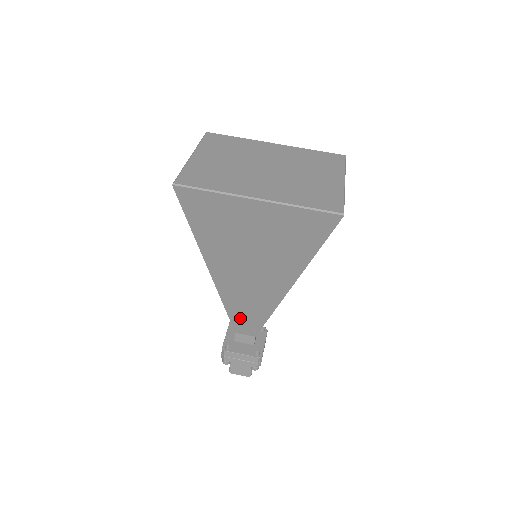
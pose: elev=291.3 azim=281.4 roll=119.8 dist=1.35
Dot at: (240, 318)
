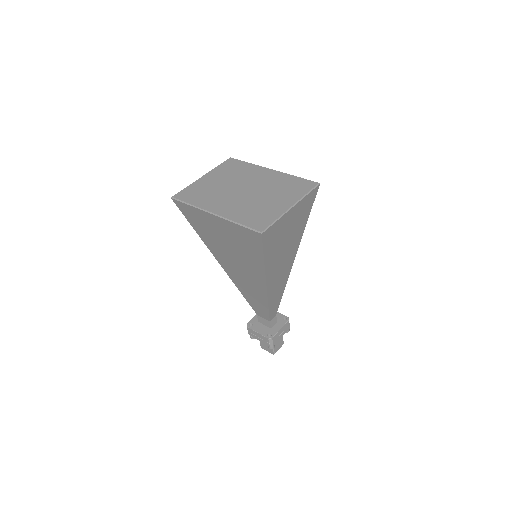
Dot at: (253, 303)
